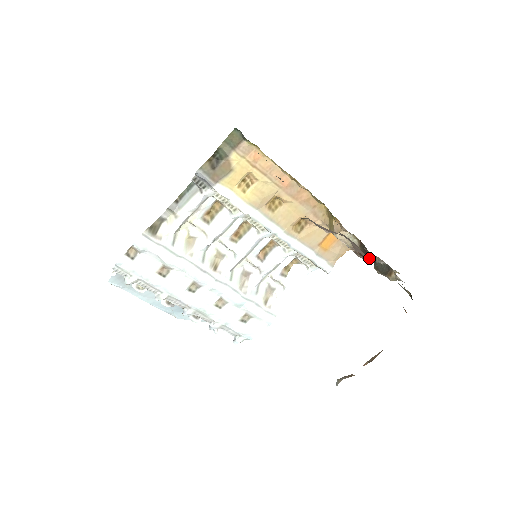
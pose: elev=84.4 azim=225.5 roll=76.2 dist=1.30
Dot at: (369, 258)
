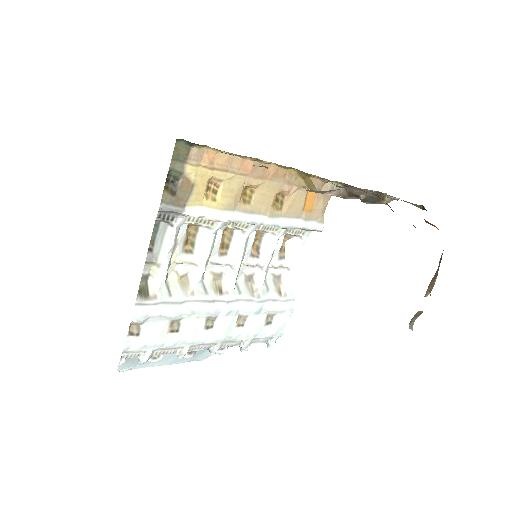
Dot at: (362, 195)
